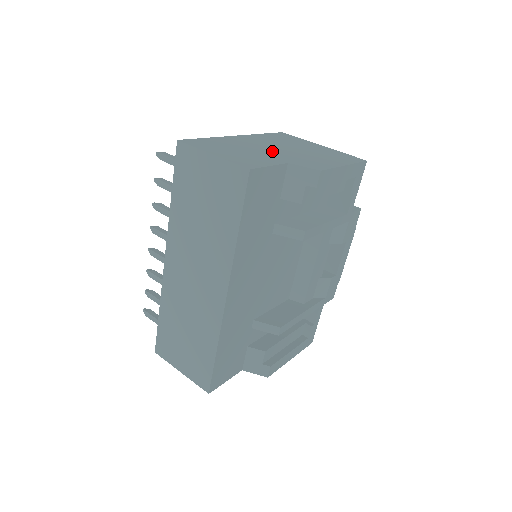
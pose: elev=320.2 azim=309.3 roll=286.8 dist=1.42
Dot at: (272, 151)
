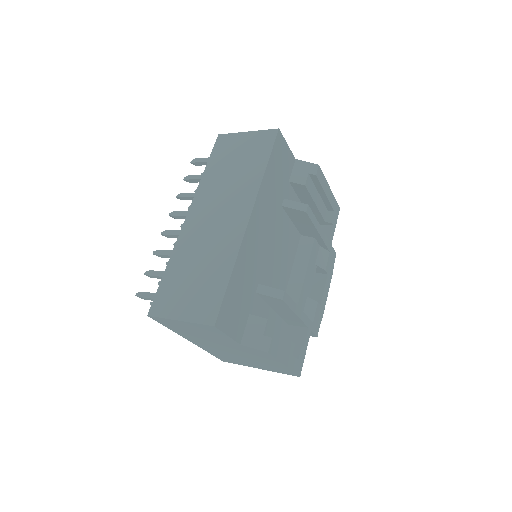
Dot at: occluded
